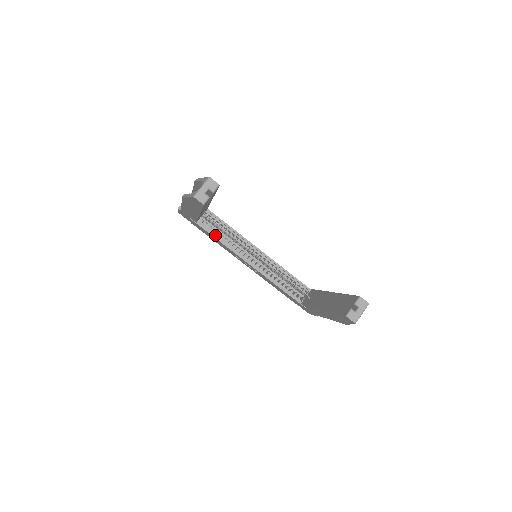
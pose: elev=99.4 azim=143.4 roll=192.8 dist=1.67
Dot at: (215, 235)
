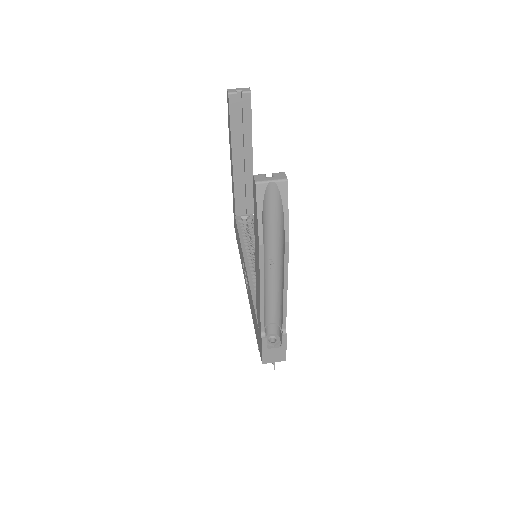
Dot at: (241, 235)
